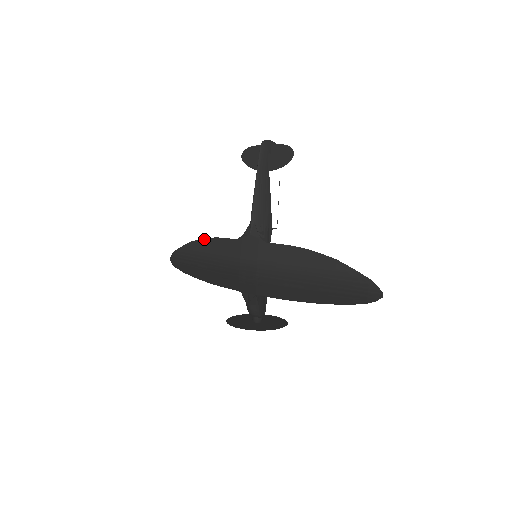
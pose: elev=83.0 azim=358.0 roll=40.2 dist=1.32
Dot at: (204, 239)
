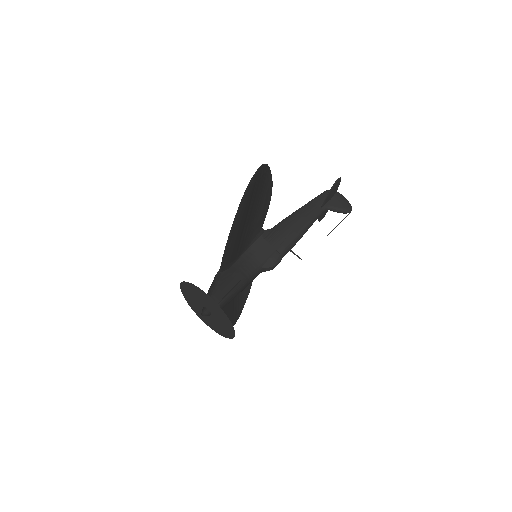
Dot at: occluded
